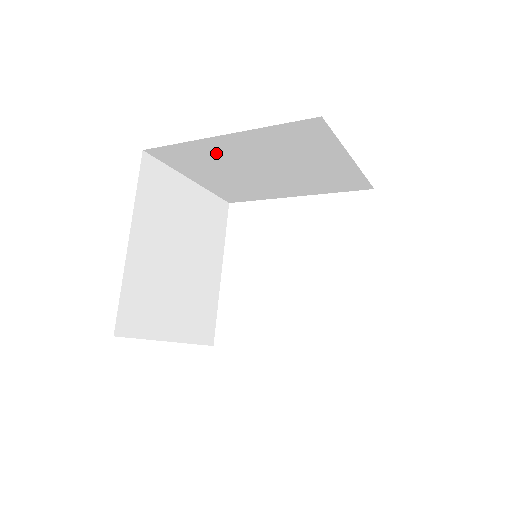
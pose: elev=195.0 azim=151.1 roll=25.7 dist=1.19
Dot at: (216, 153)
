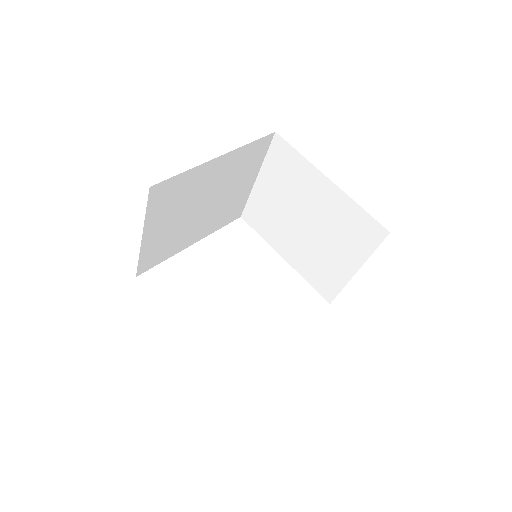
Dot at: (196, 184)
